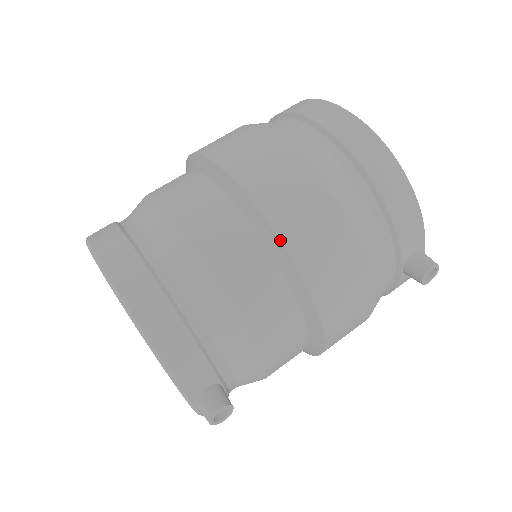
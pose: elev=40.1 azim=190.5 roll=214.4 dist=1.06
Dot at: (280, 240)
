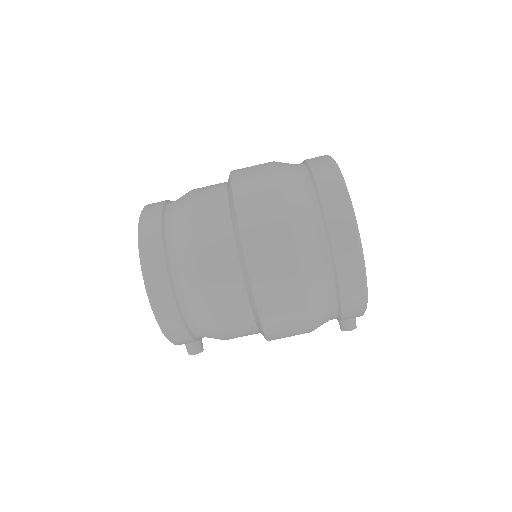
Dot at: (263, 329)
